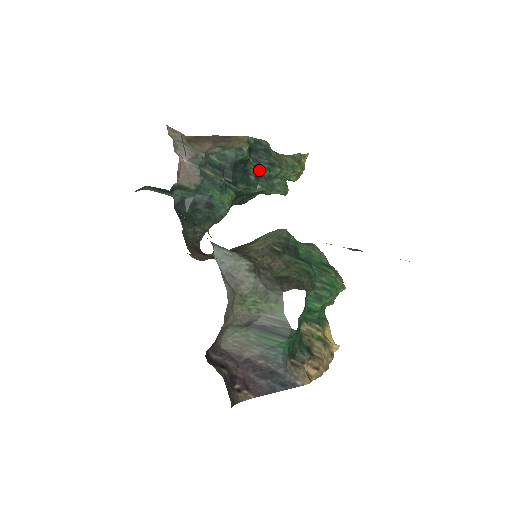
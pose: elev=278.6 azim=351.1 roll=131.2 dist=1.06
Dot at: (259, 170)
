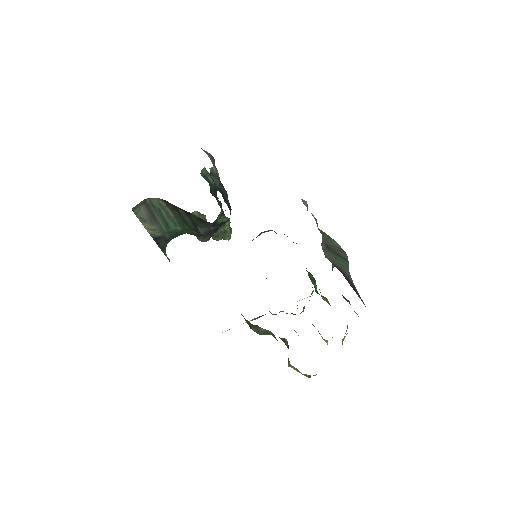
Dot at: occluded
